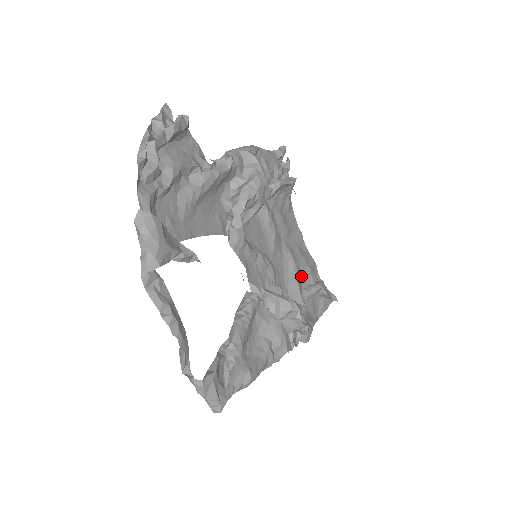
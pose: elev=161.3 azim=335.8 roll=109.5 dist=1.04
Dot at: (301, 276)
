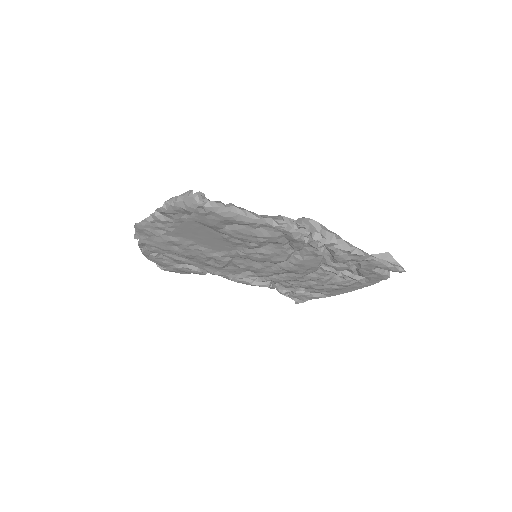
Dot at: occluded
